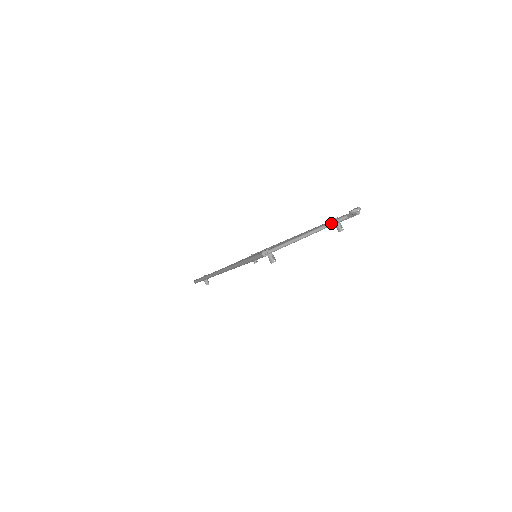
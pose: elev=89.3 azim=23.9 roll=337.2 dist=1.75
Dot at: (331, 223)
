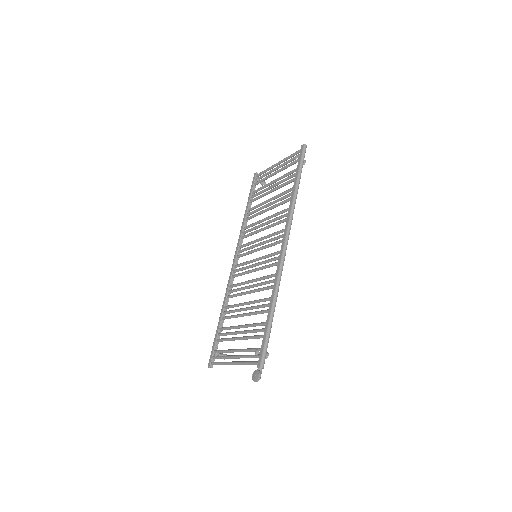
Dot at: (247, 364)
